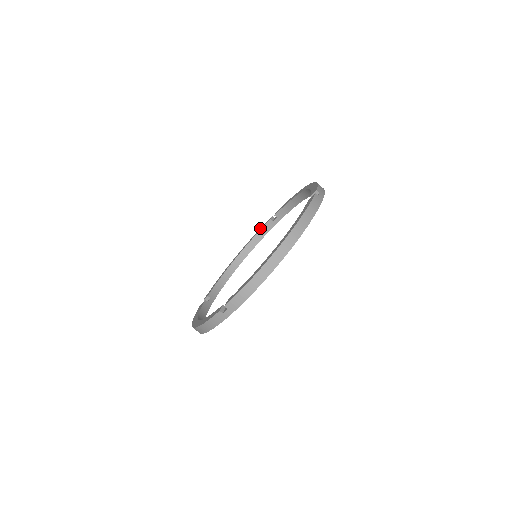
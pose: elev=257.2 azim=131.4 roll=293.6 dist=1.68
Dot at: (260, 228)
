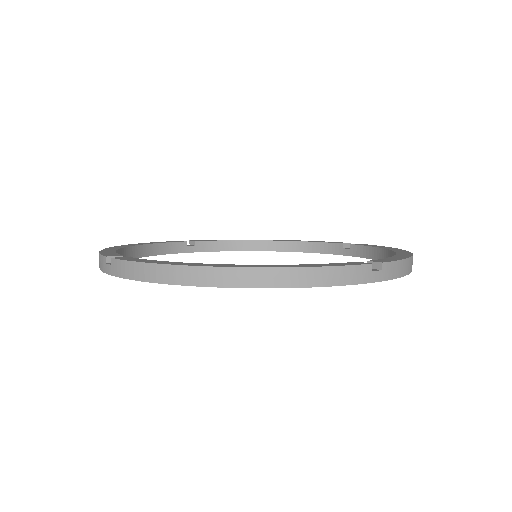
Dot at: occluded
